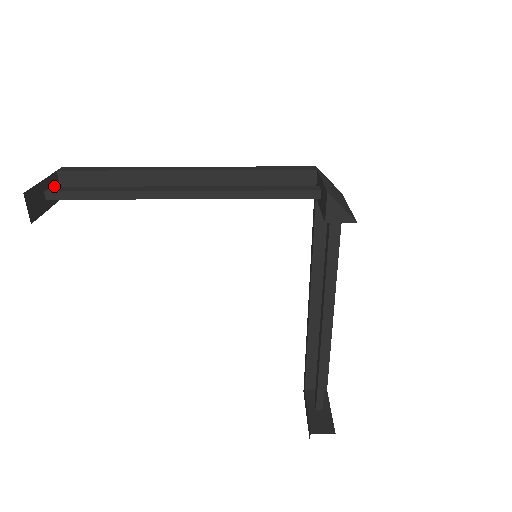
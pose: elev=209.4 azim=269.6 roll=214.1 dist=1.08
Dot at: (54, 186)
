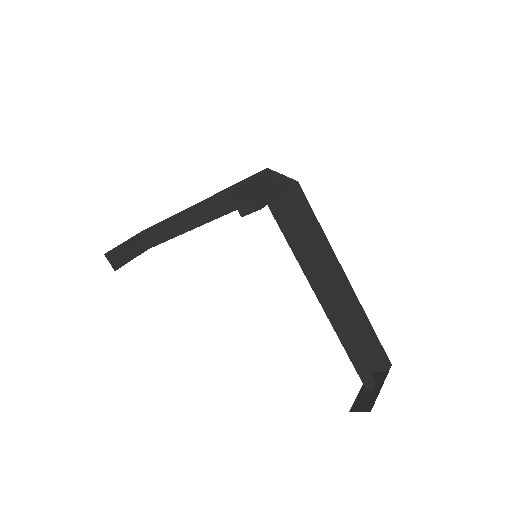
Dot at: occluded
